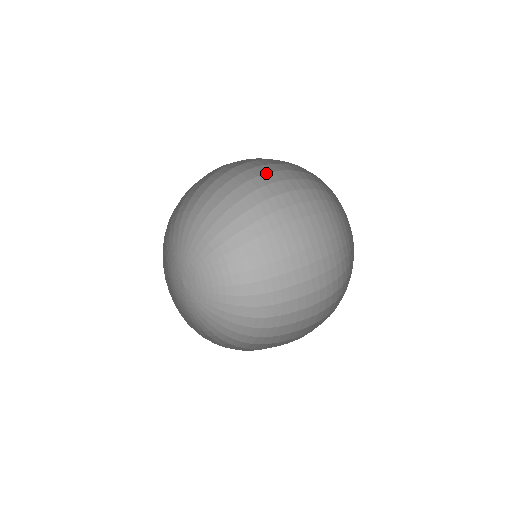
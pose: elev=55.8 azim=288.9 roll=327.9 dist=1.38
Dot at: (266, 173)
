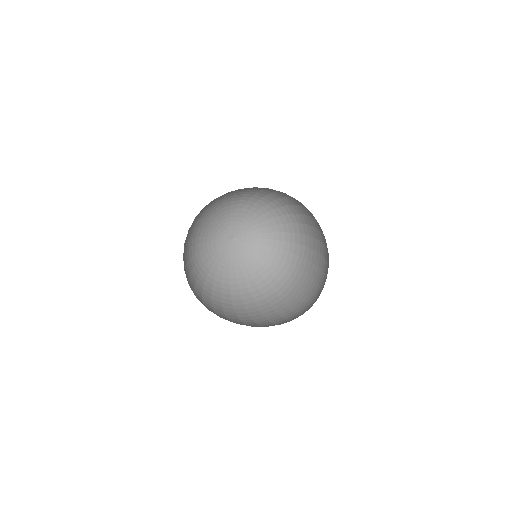
Dot at: occluded
